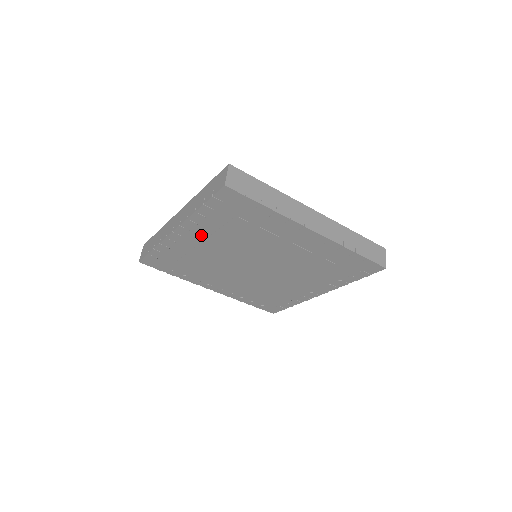
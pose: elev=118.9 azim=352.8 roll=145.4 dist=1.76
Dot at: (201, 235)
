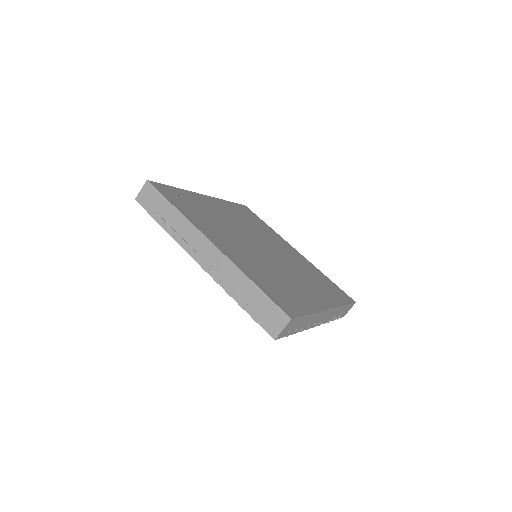
Dot at: occluded
